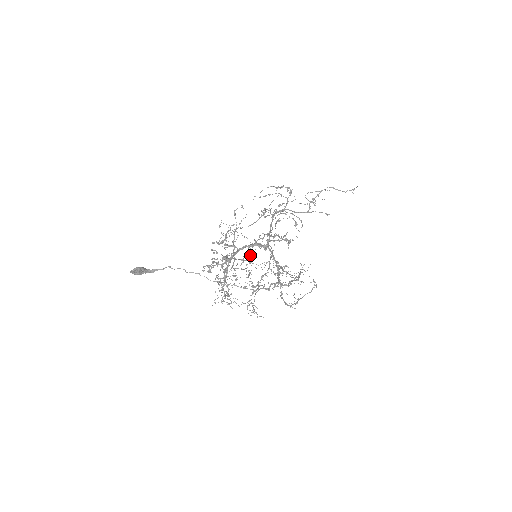
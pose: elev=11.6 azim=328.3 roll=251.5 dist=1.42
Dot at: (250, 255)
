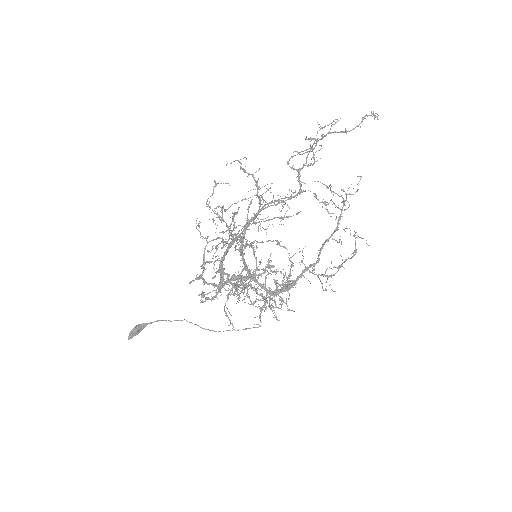
Dot at: occluded
